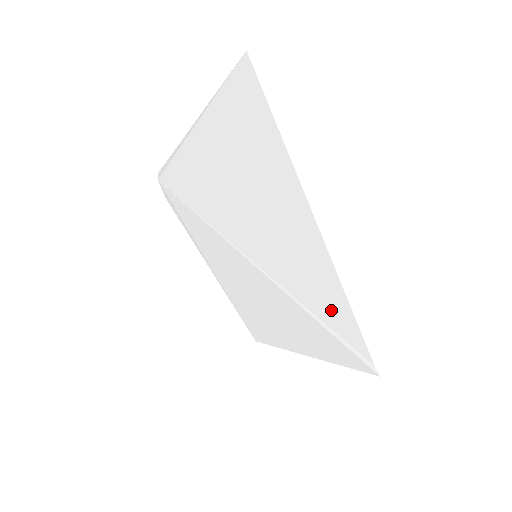
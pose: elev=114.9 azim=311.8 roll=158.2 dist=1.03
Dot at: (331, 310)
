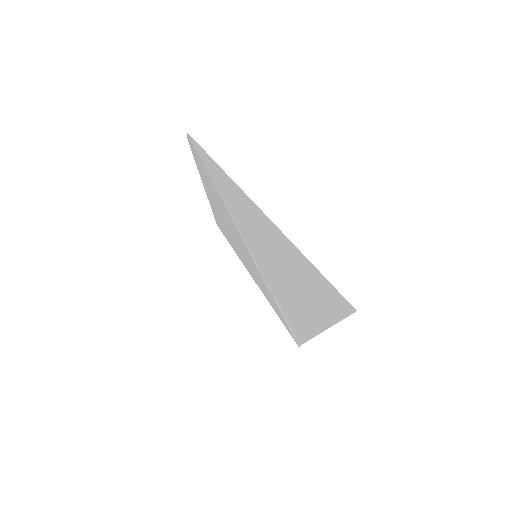
Dot at: (293, 323)
